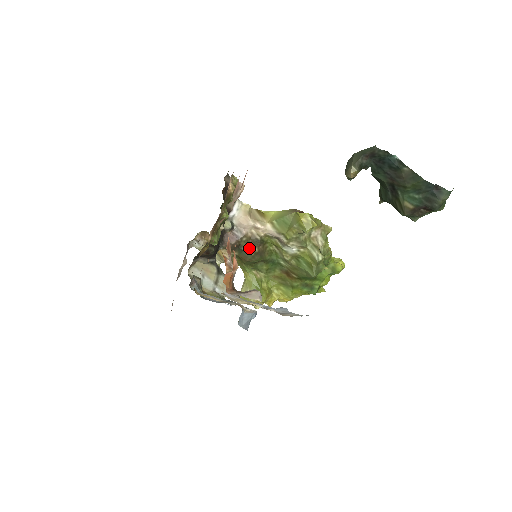
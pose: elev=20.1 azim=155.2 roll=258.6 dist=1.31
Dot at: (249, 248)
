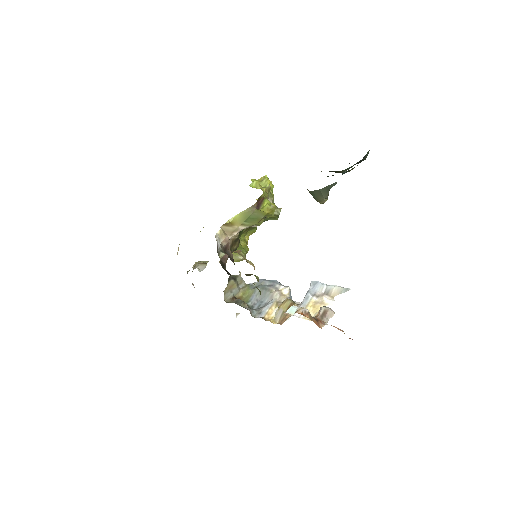
Dot at: (234, 247)
